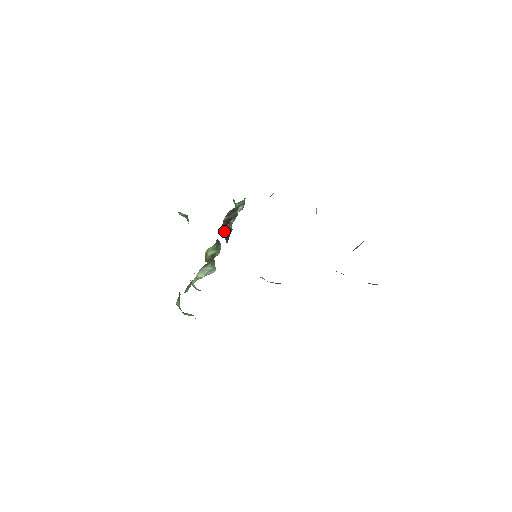
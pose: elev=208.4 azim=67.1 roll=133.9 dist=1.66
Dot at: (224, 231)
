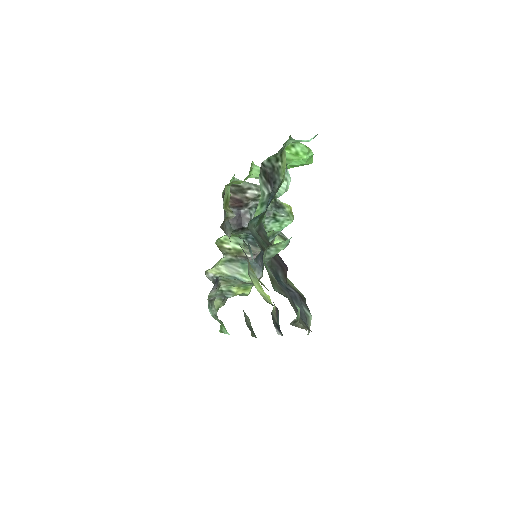
Dot at: occluded
